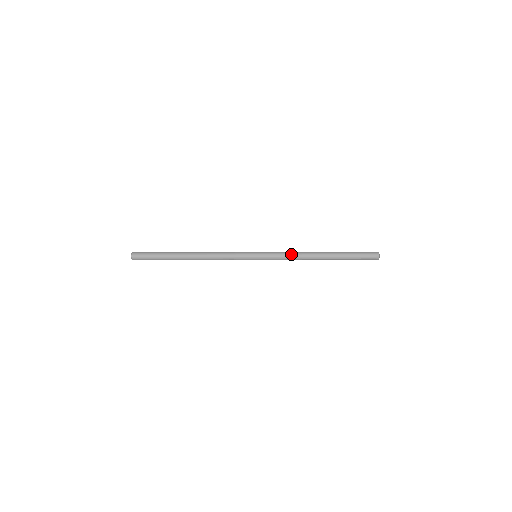
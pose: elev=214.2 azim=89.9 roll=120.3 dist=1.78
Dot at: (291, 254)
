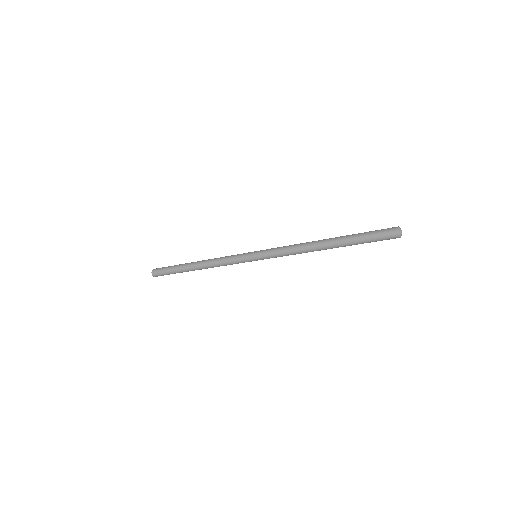
Dot at: (289, 252)
